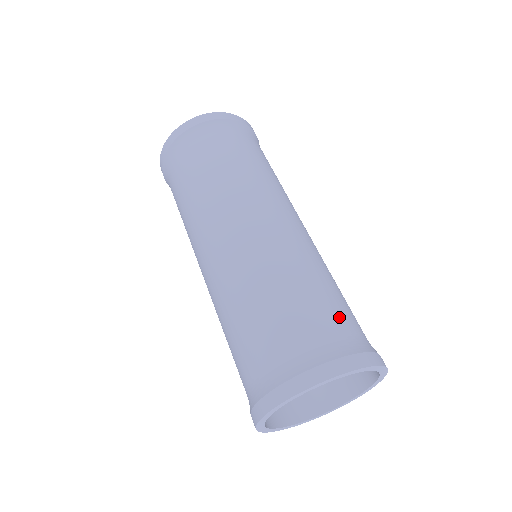
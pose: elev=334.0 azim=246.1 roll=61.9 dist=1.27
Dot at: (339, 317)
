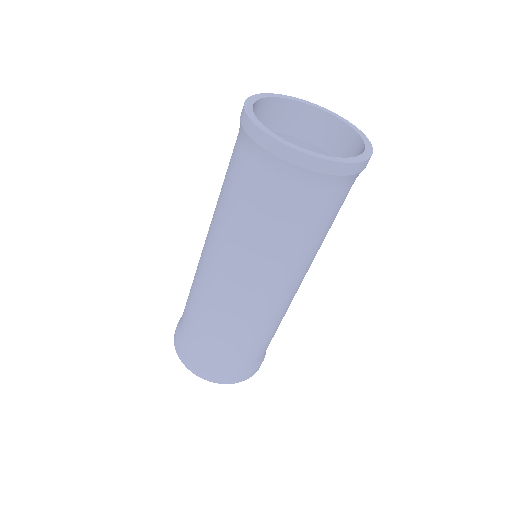
Dot at: (222, 358)
